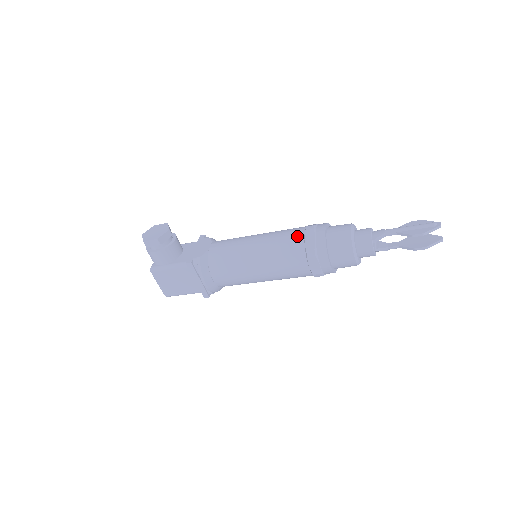
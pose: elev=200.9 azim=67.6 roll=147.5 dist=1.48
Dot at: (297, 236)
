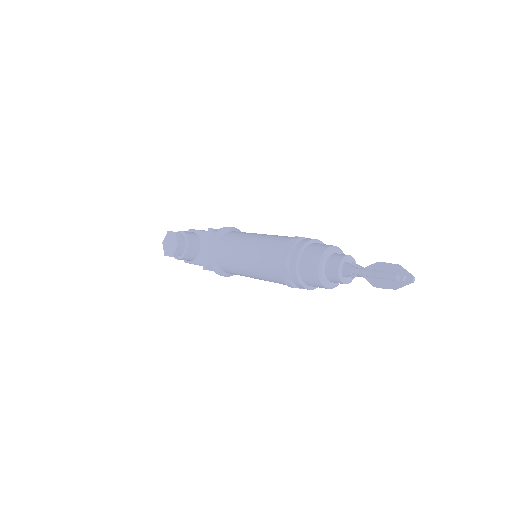
Dot at: (275, 266)
